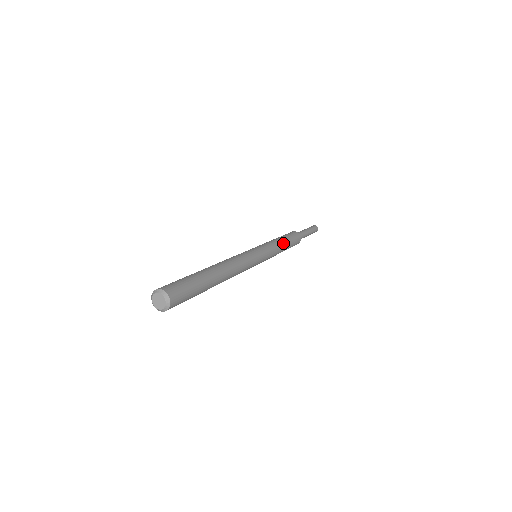
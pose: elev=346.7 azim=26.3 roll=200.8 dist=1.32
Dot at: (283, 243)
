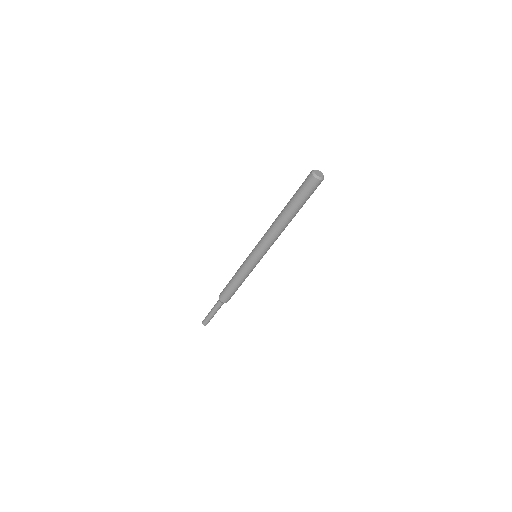
Dot at: occluded
